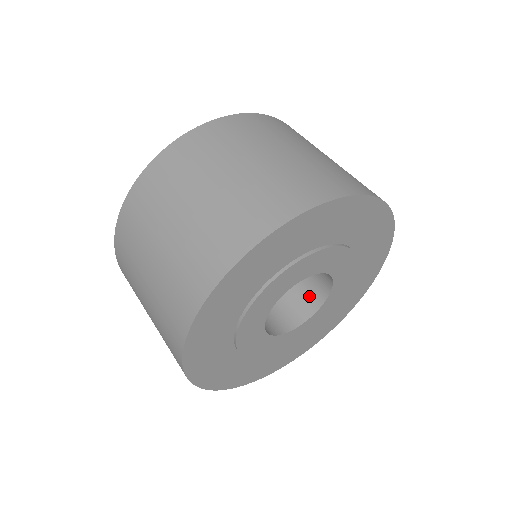
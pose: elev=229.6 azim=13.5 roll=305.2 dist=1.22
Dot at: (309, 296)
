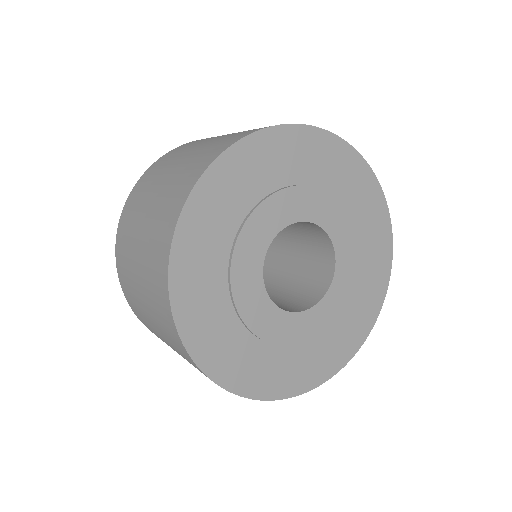
Dot at: (320, 276)
